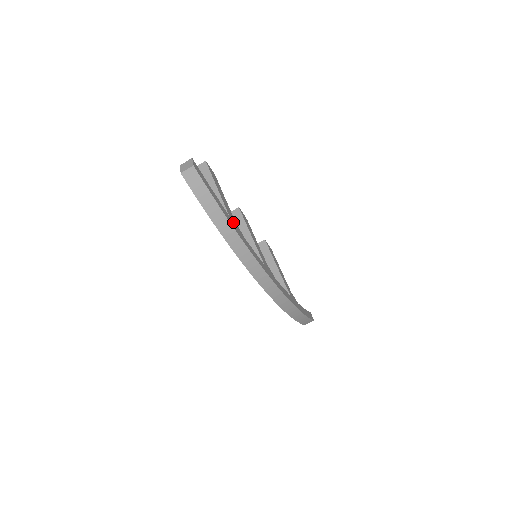
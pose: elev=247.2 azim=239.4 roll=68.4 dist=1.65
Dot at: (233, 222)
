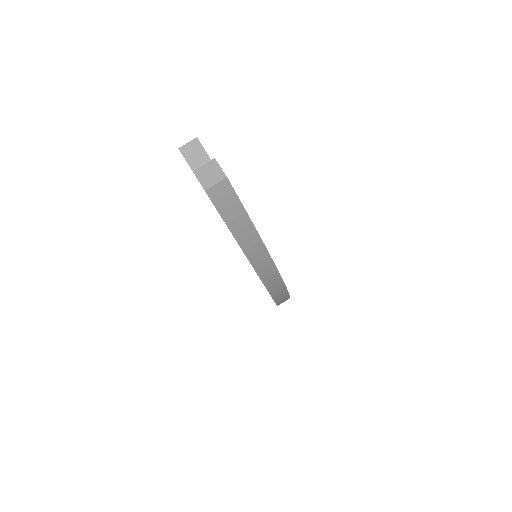
Dot at: occluded
